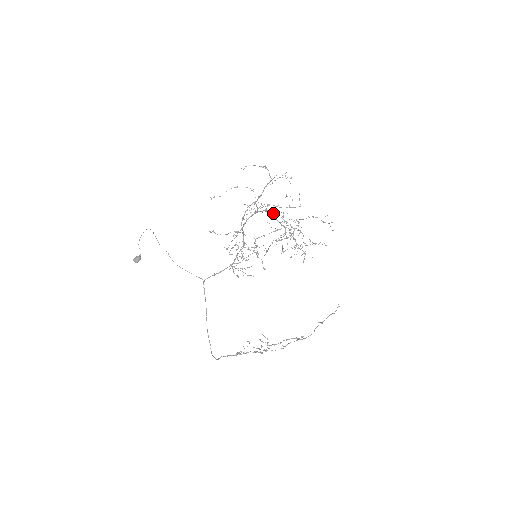
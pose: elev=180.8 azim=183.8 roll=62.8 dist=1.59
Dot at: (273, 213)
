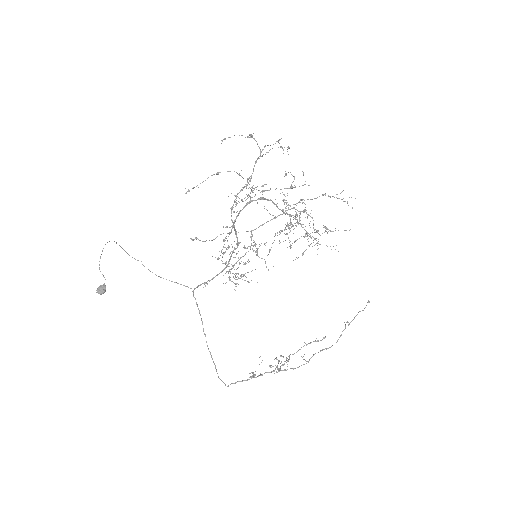
Dot at: occluded
